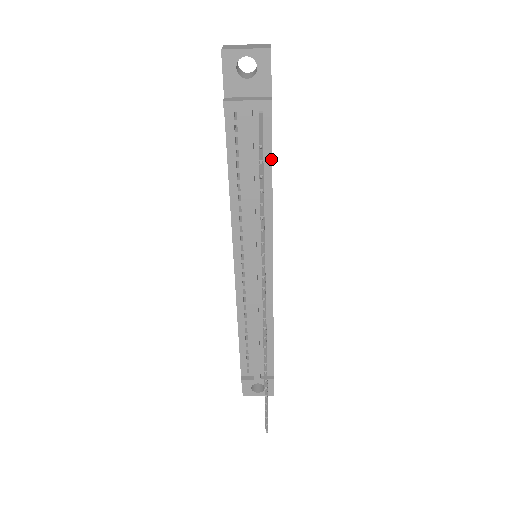
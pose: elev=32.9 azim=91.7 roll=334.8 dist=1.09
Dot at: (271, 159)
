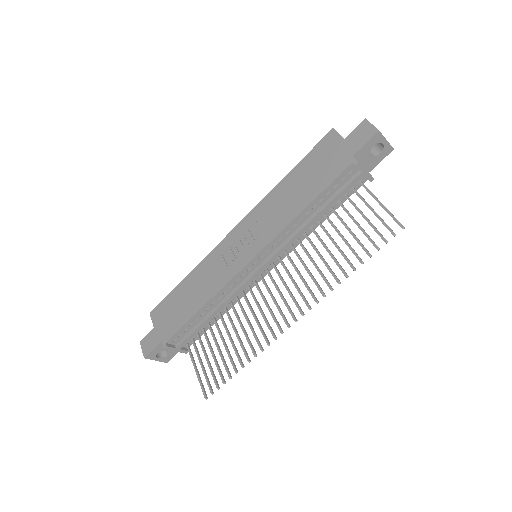
Dot at: (338, 207)
